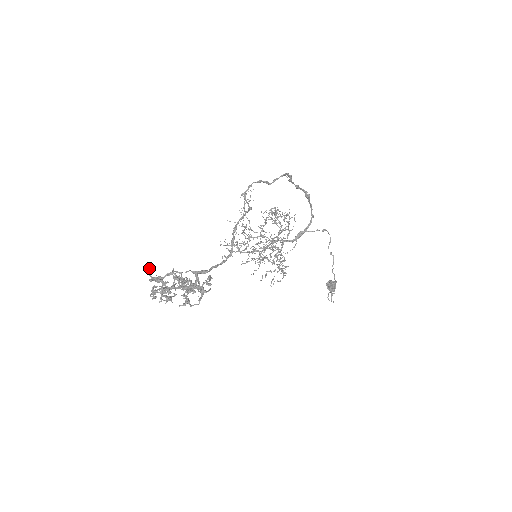
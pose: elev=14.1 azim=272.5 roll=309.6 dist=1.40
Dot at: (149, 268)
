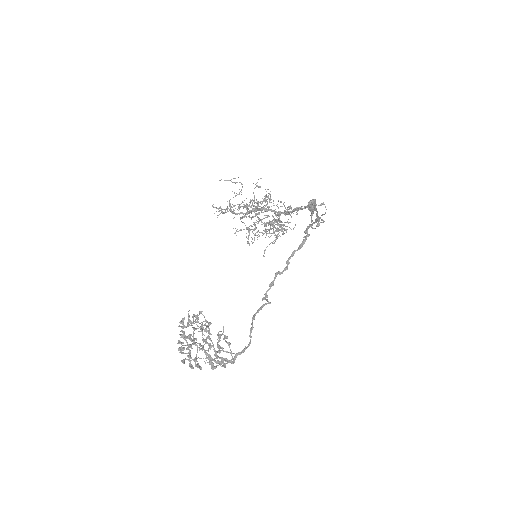
Dot at: (182, 361)
